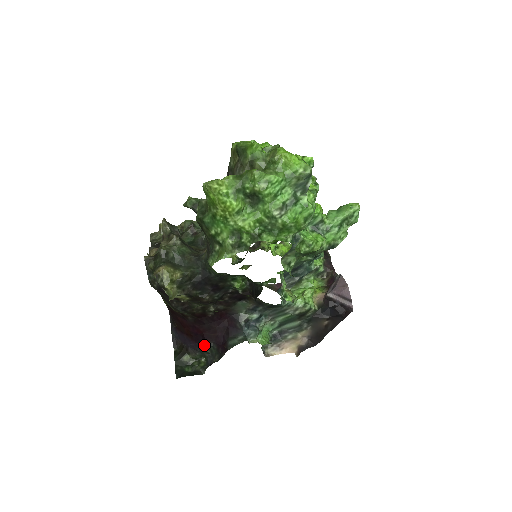
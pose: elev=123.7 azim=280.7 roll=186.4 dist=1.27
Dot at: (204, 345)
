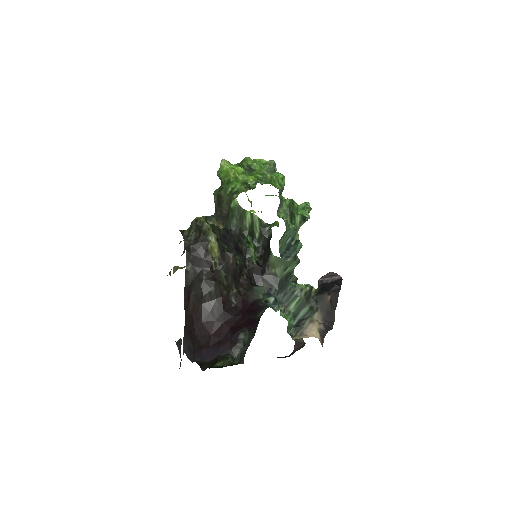
Dot at: (234, 340)
